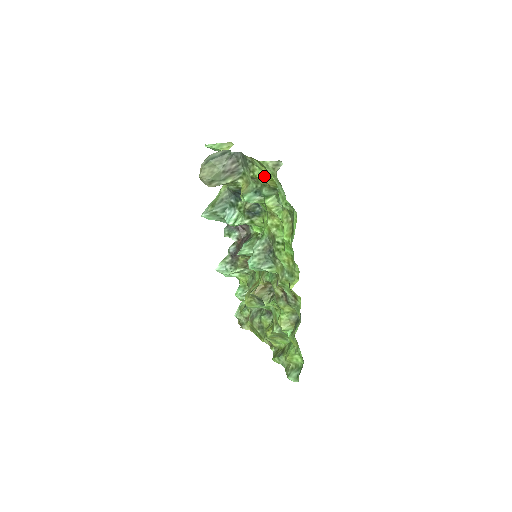
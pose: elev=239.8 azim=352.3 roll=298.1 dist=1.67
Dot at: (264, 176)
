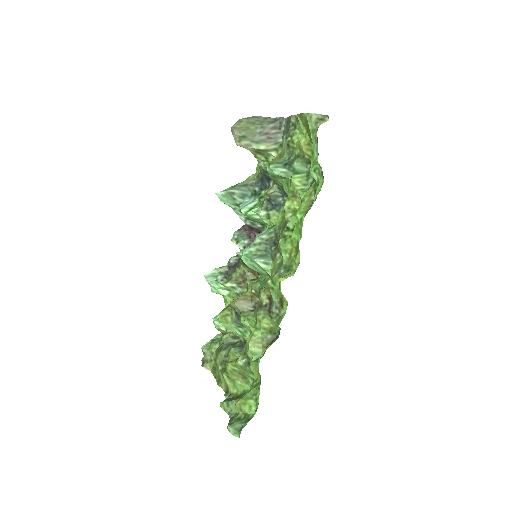
Dot at: (302, 139)
